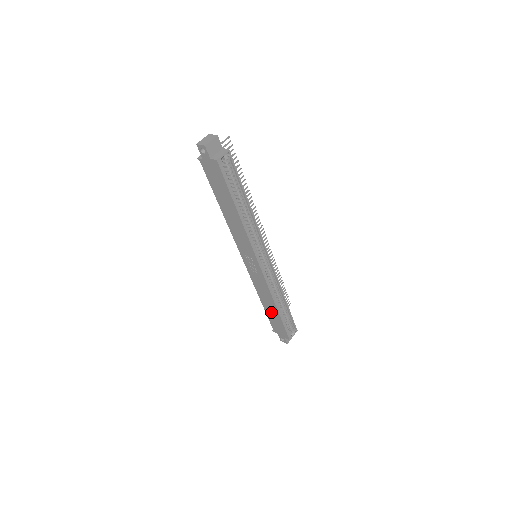
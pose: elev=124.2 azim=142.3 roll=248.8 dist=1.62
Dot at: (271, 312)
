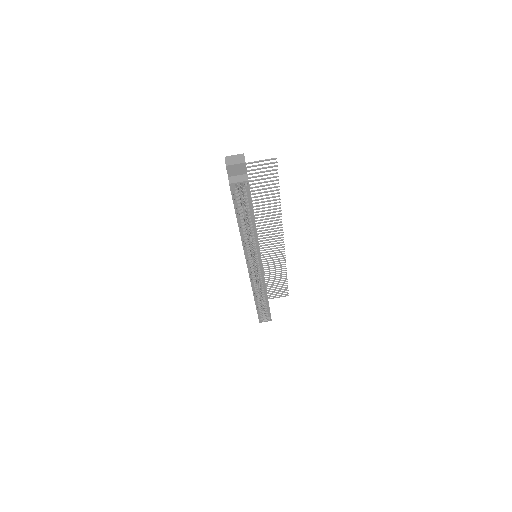
Dot at: occluded
